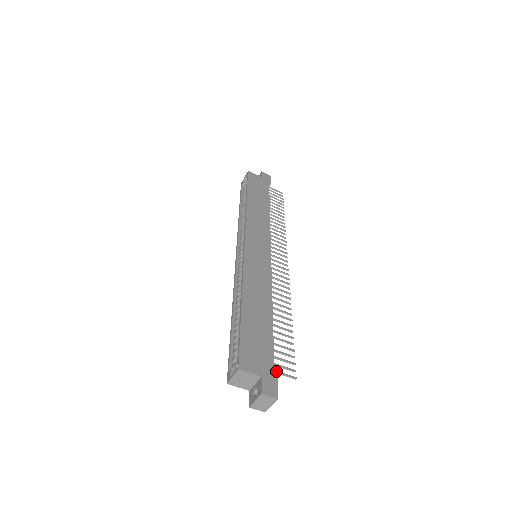
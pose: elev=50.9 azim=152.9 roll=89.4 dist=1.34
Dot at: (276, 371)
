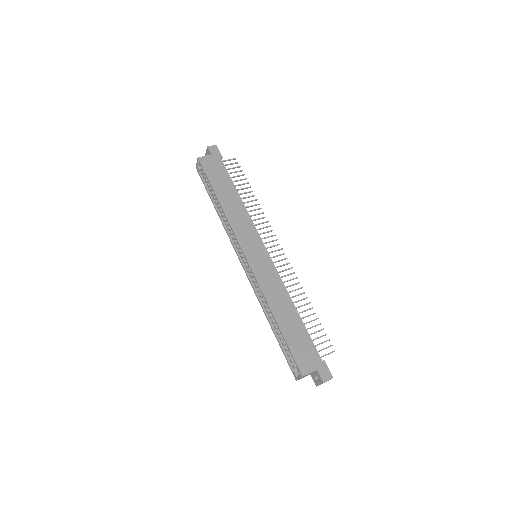
Dot at: (322, 356)
